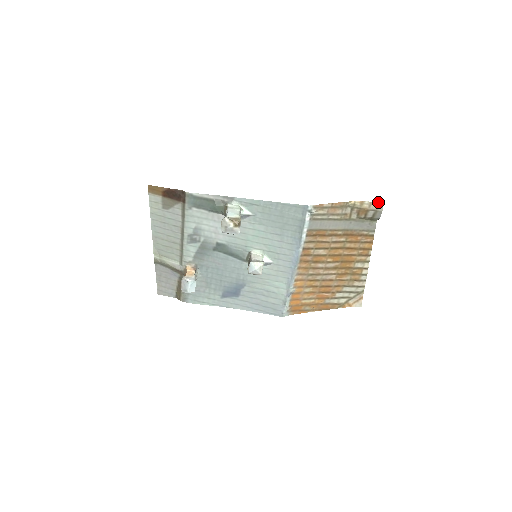
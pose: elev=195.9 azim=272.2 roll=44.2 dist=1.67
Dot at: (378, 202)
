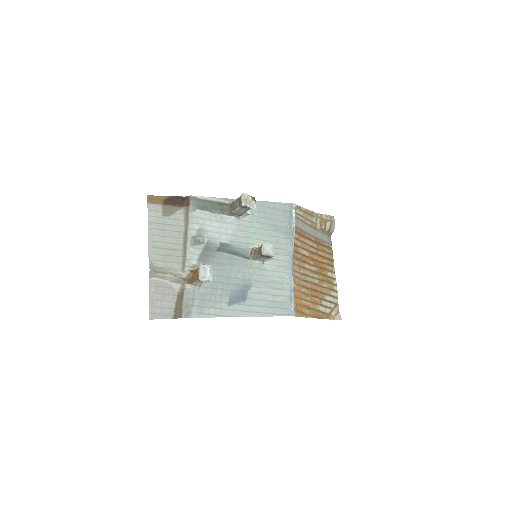
Dot at: (330, 216)
